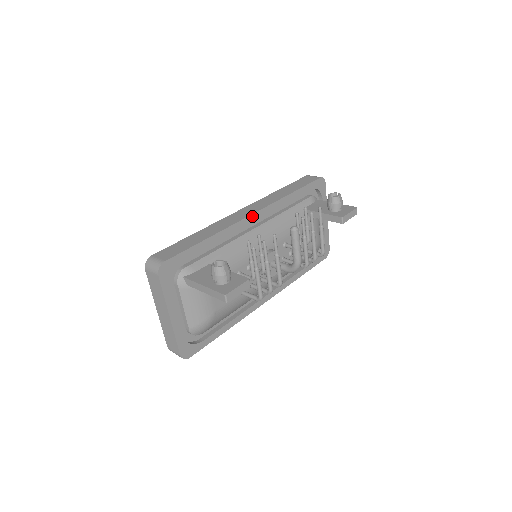
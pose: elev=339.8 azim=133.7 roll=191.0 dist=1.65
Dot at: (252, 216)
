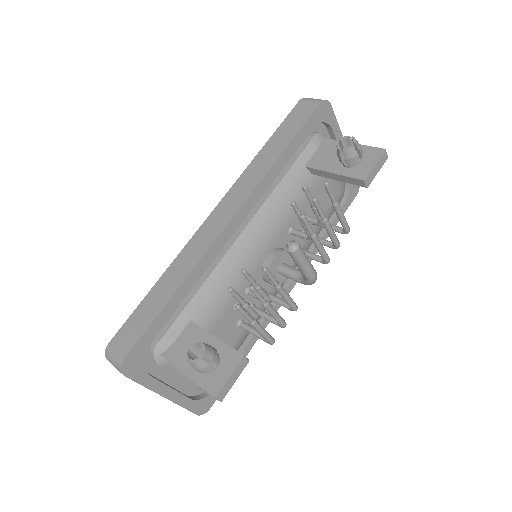
Dot at: (230, 224)
